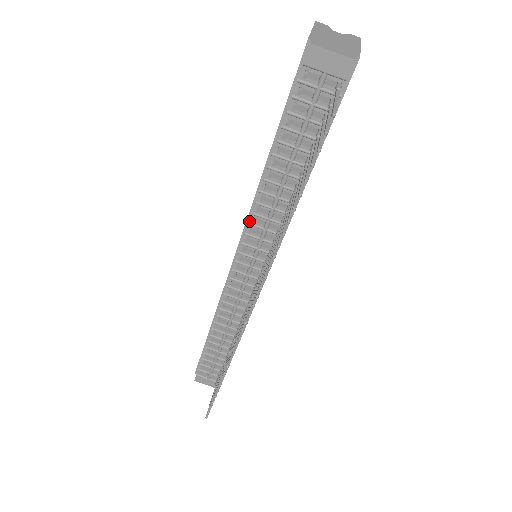
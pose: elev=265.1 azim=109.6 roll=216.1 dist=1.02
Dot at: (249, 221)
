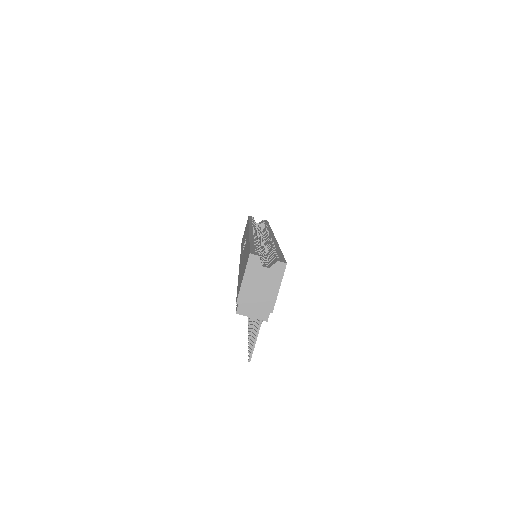
Dot at: occluded
